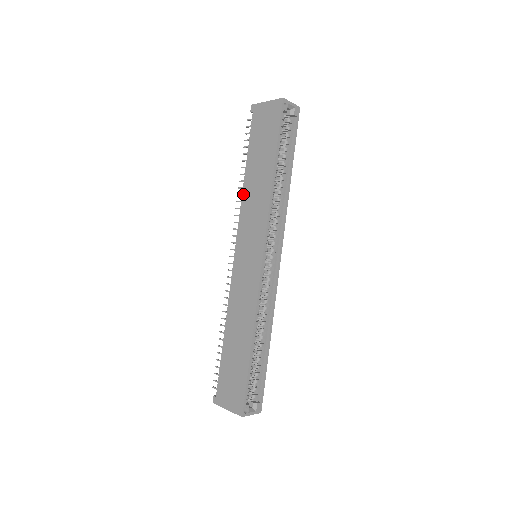
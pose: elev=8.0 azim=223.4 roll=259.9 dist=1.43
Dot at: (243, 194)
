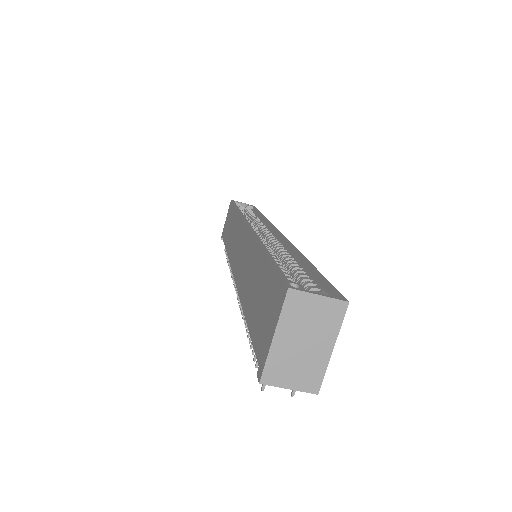
Dot at: (227, 253)
